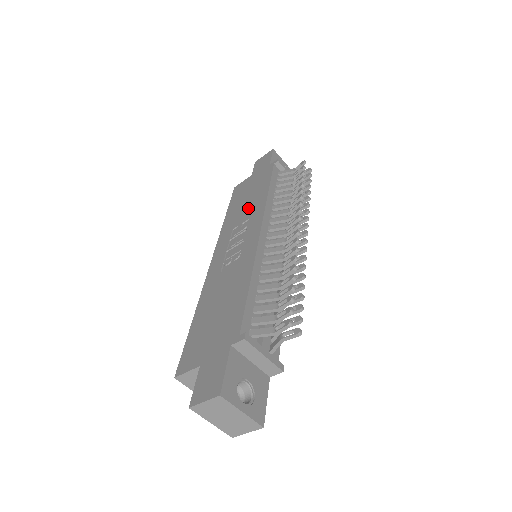
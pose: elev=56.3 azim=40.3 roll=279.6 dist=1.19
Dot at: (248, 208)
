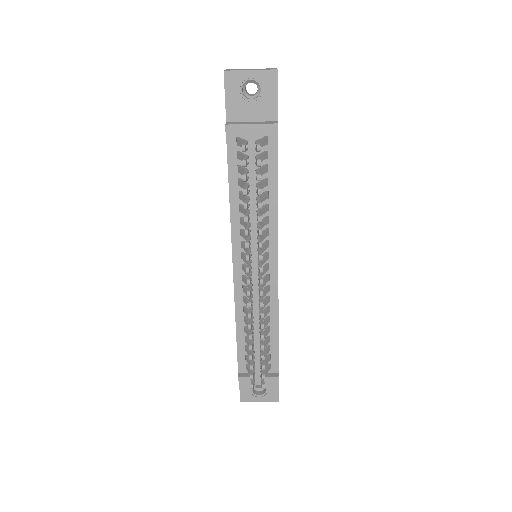
Dot at: occluded
